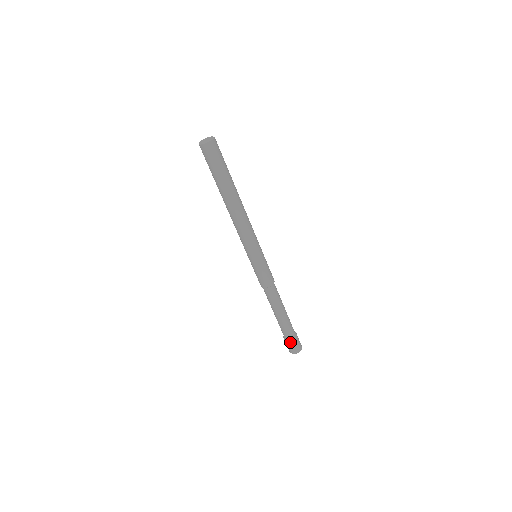
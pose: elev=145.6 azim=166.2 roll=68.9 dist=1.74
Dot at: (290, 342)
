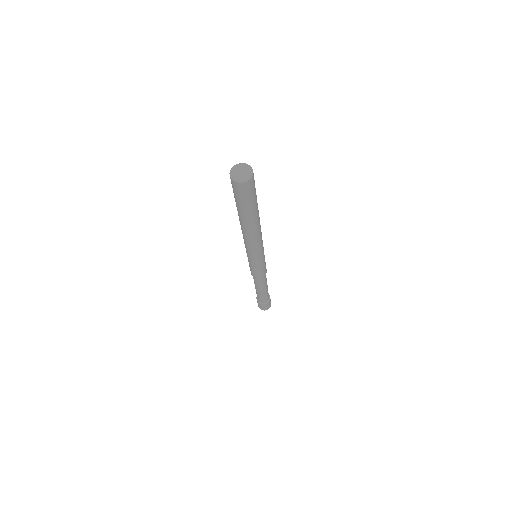
Dot at: (261, 305)
